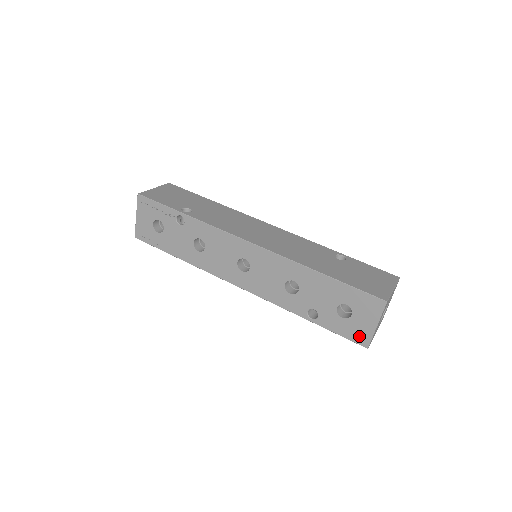
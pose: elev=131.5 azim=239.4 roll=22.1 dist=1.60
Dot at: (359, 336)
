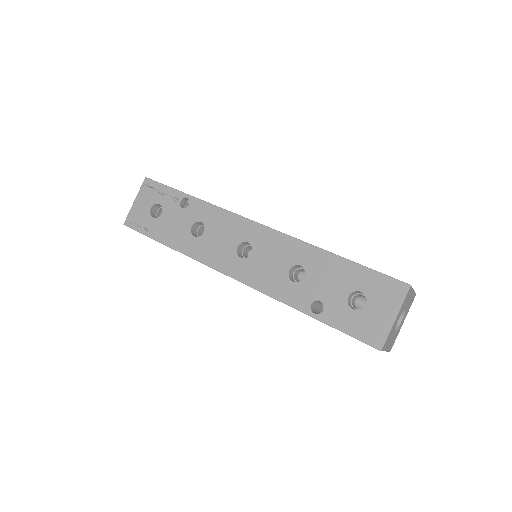
Dot at: (372, 333)
